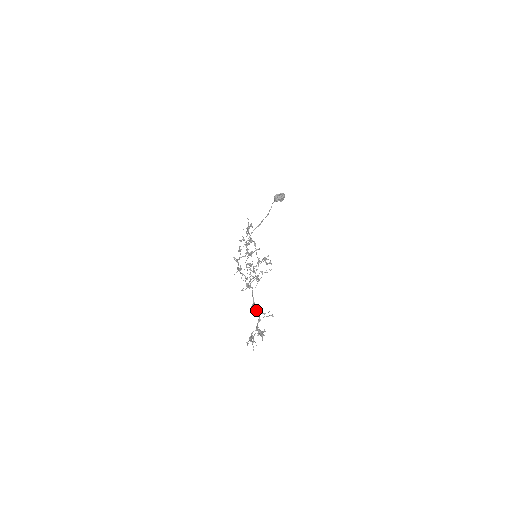
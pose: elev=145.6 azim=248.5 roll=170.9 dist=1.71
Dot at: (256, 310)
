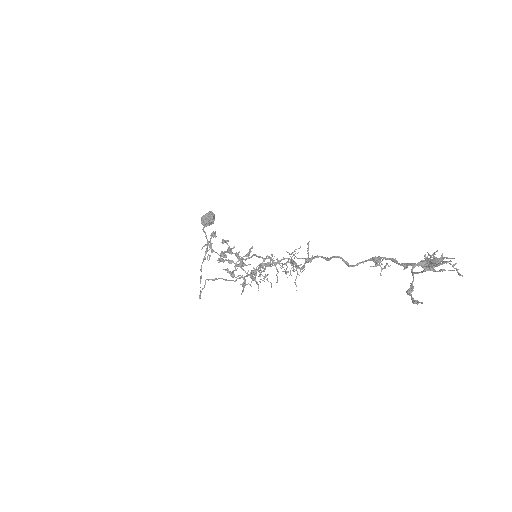
Dot at: (368, 260)
